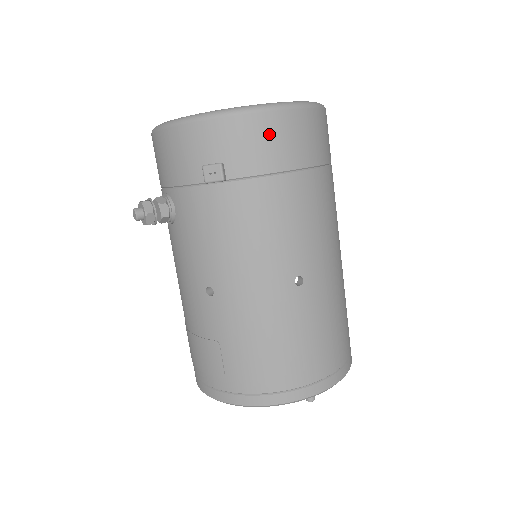
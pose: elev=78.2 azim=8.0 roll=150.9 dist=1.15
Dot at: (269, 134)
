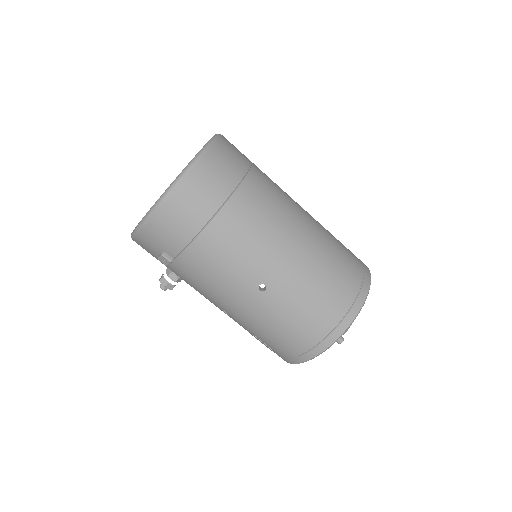
Dot at: (169, 222)
